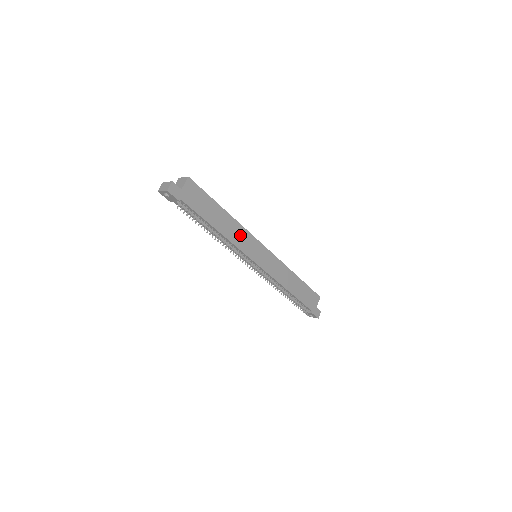
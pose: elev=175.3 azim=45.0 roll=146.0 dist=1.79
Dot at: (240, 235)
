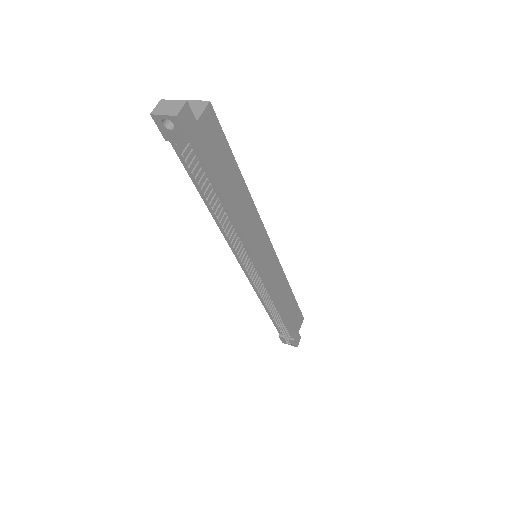
Dot at: (251, 221)
